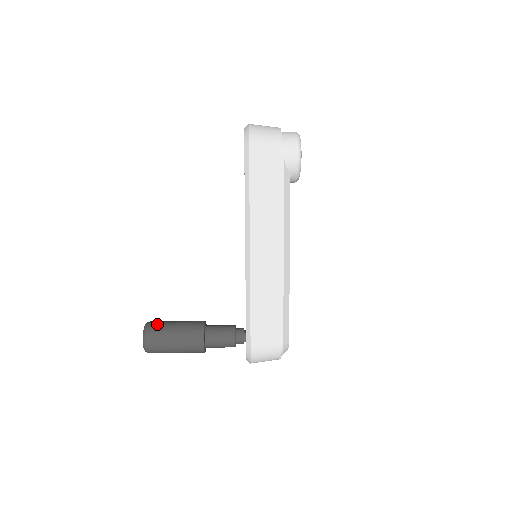
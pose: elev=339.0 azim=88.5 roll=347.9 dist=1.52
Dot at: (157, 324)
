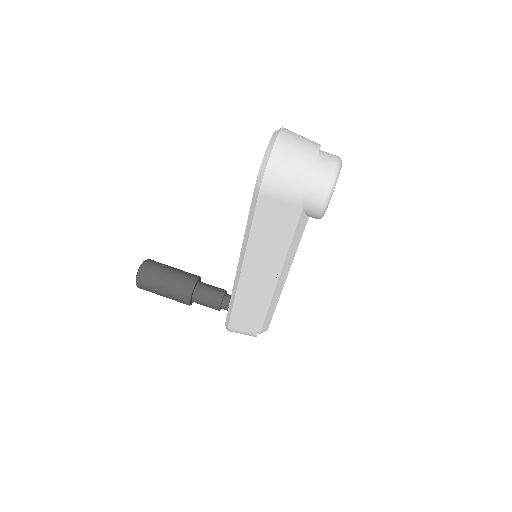
Dot at: (151, 271)
